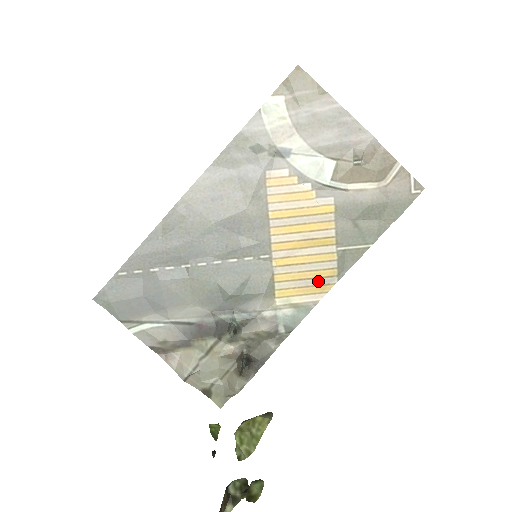
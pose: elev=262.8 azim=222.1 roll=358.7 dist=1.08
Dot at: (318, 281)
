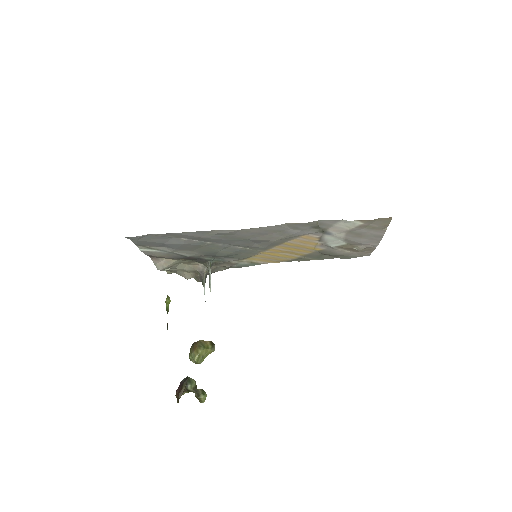
Dot at: (275, 260)
